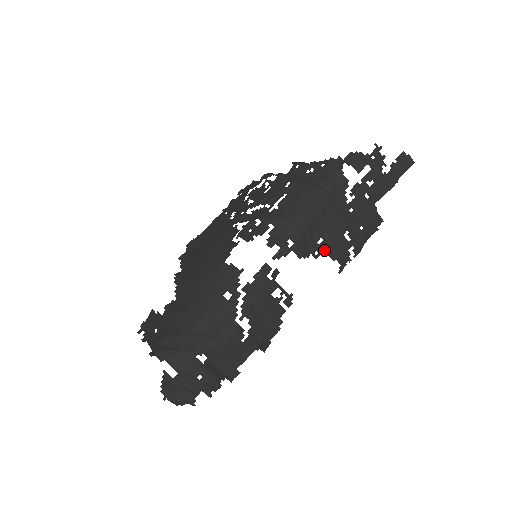
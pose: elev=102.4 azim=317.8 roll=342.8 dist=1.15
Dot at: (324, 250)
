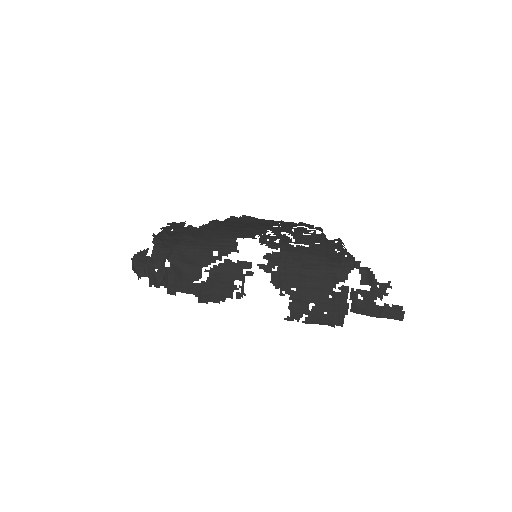
Dot at: (290, 296)
